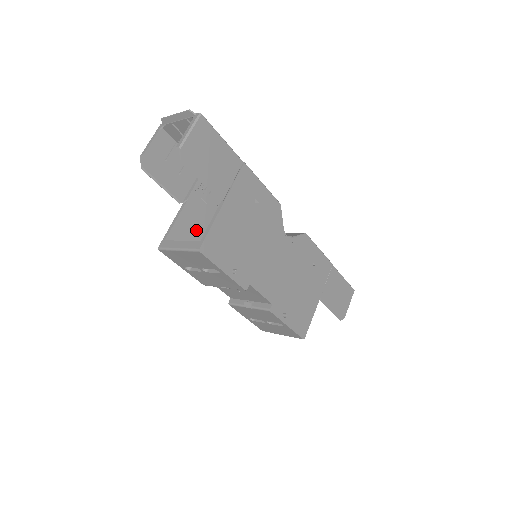
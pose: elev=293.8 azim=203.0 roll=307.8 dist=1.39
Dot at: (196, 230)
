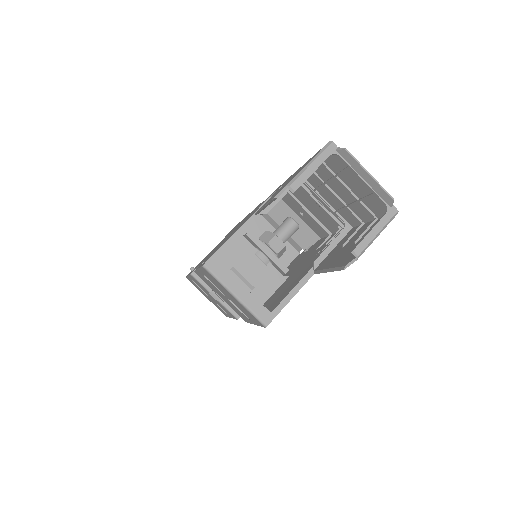
Dot at: occluded
